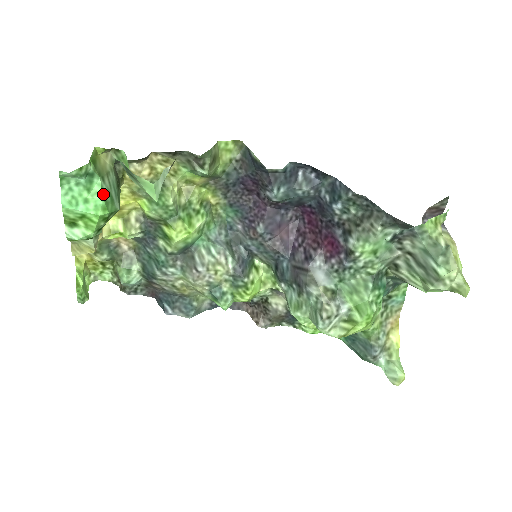
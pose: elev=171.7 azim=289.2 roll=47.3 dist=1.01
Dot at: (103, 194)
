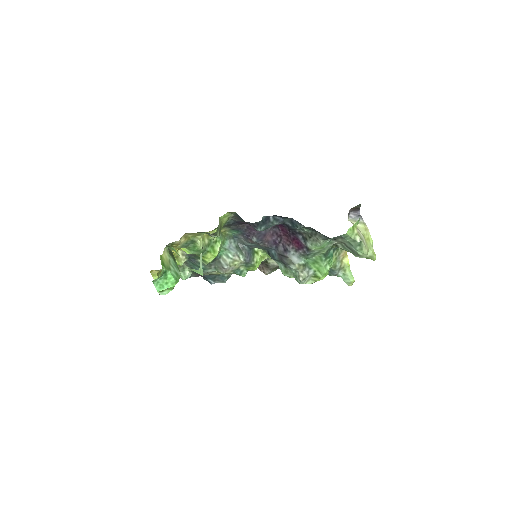
Dot at: (173, 277)
